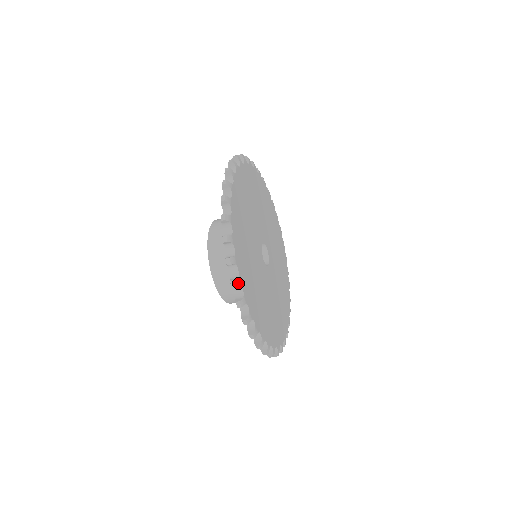
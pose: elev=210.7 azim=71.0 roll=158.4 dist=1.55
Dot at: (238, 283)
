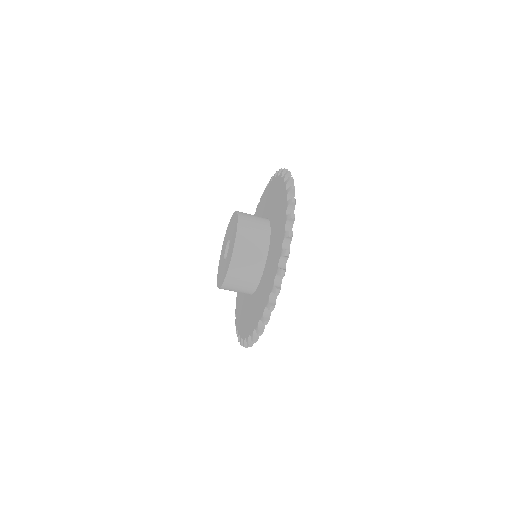
Dot at: occluded
